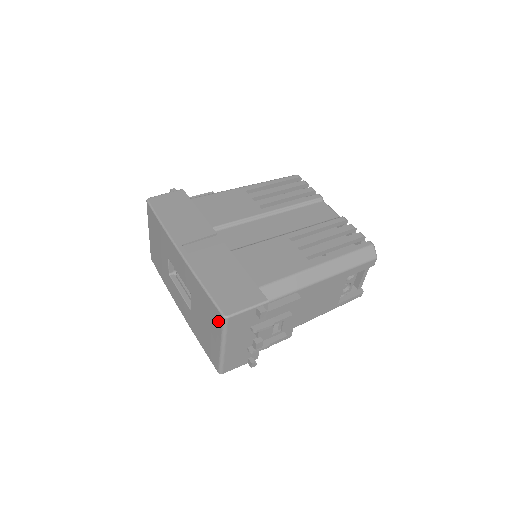
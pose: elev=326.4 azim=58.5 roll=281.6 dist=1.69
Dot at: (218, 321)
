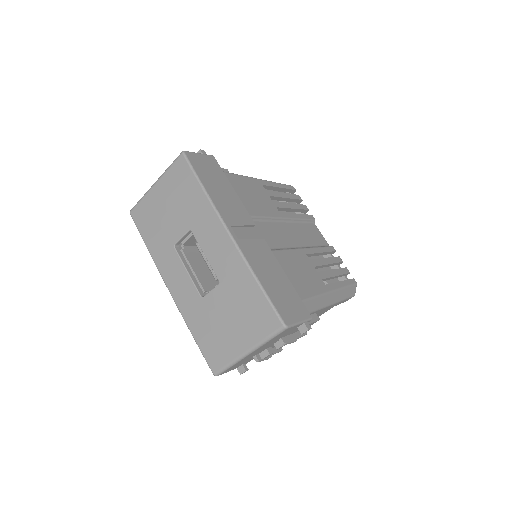
Dot at: (267, 326)
